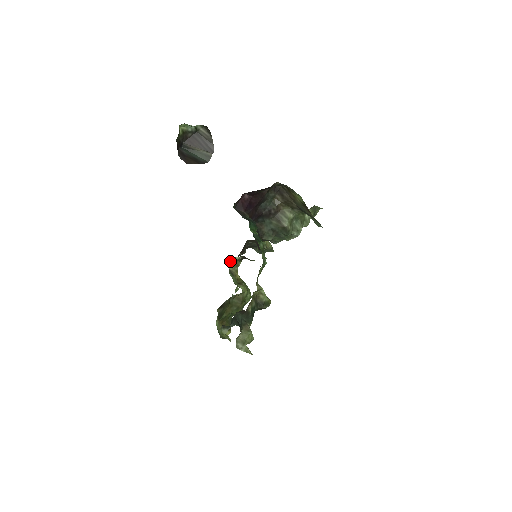
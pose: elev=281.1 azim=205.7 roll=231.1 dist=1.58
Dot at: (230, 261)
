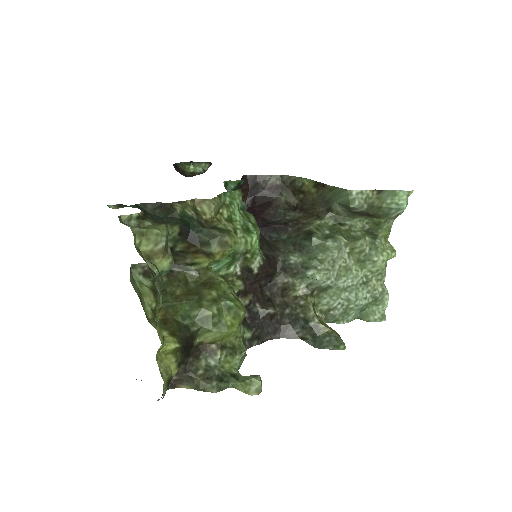
Dot at: occluded
